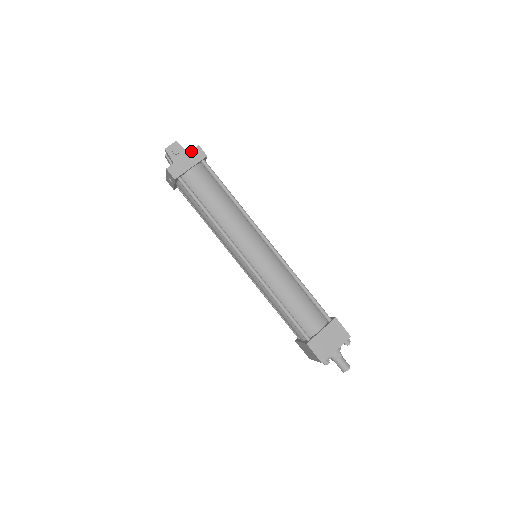
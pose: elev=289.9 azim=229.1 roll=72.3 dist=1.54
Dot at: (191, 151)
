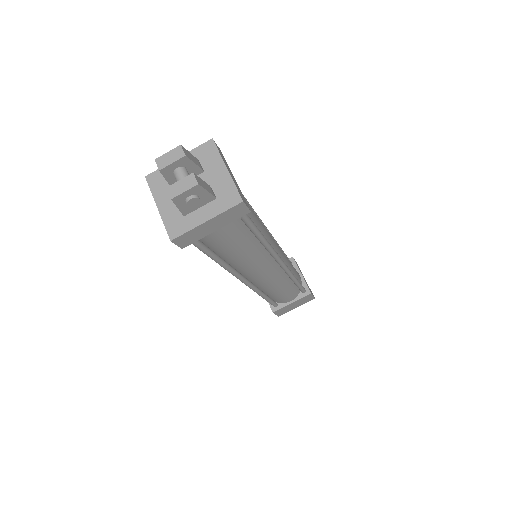
Dot at: (225, 211)
